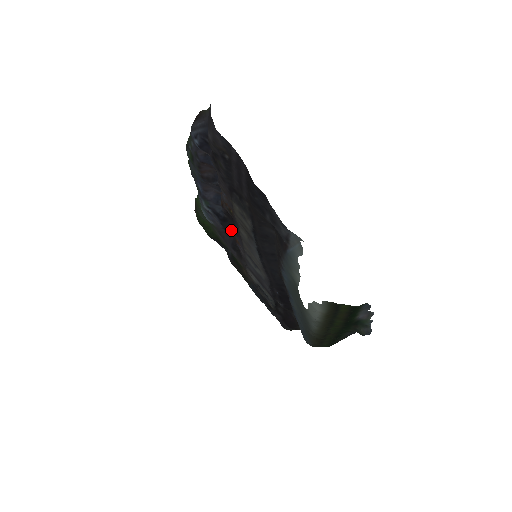
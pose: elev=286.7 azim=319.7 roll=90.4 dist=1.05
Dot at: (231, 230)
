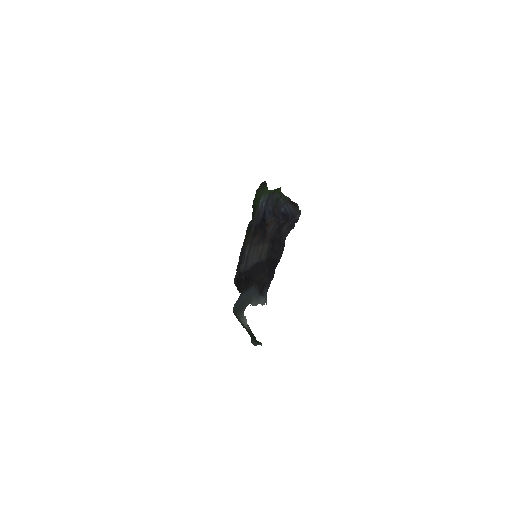
Dot at: (260, 231)
